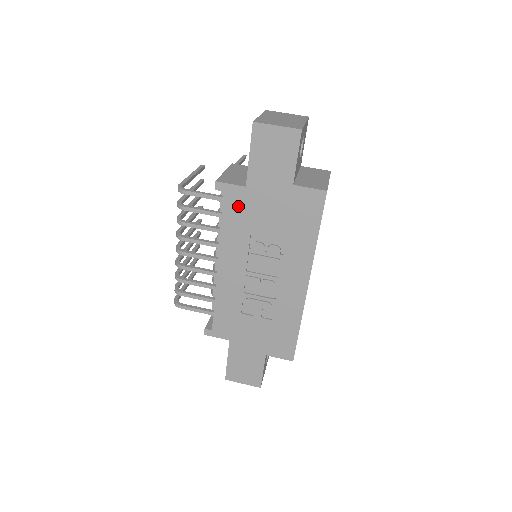
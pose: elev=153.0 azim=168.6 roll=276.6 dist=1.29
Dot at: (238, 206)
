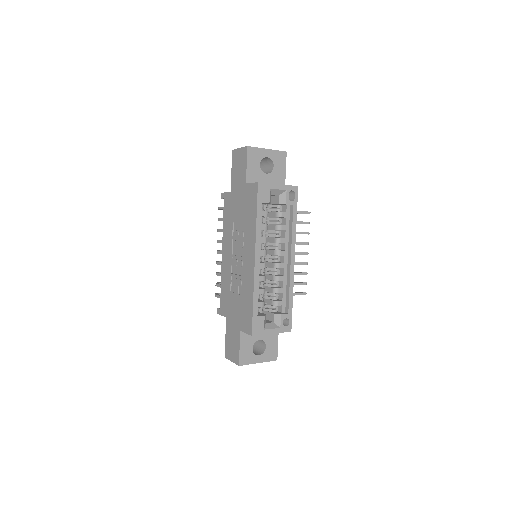
Dot at: (228, 206)
